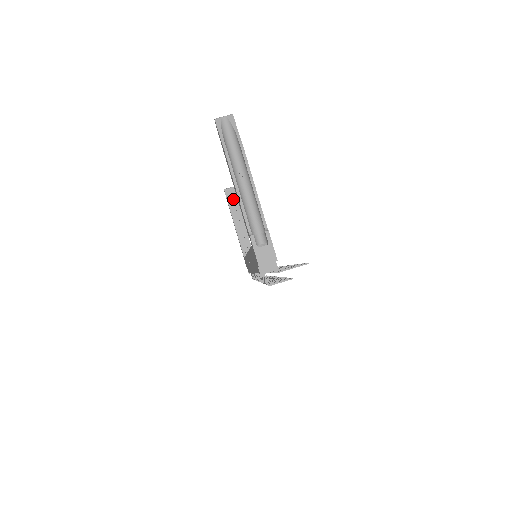
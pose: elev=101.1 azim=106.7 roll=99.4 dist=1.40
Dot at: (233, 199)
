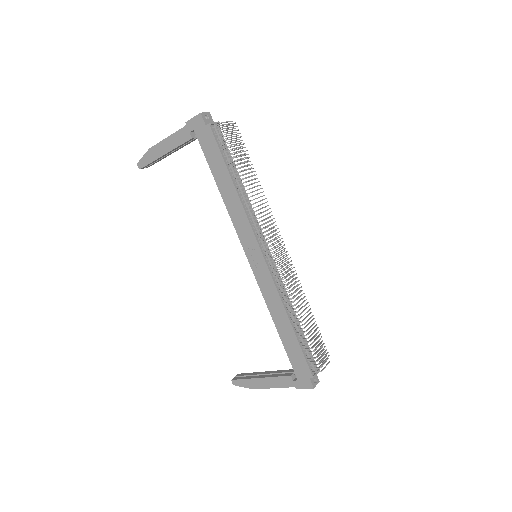
Dot at: (245, 376)
